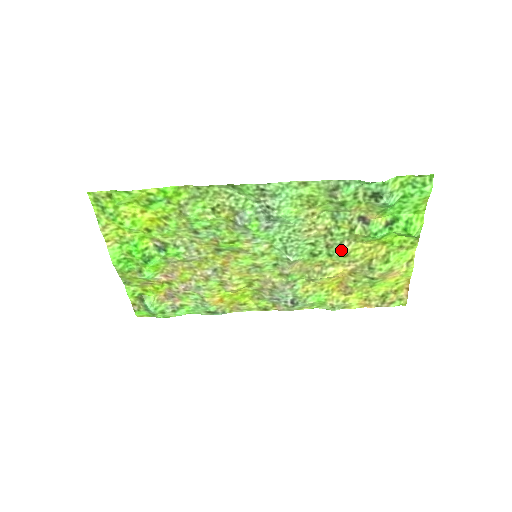
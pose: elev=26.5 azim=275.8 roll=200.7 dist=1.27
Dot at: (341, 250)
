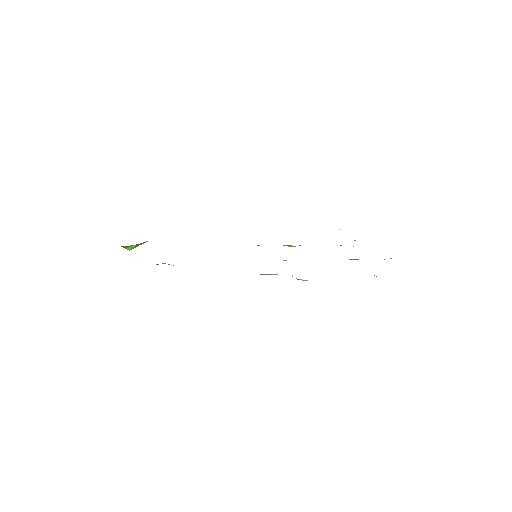
Dot at: occluded
